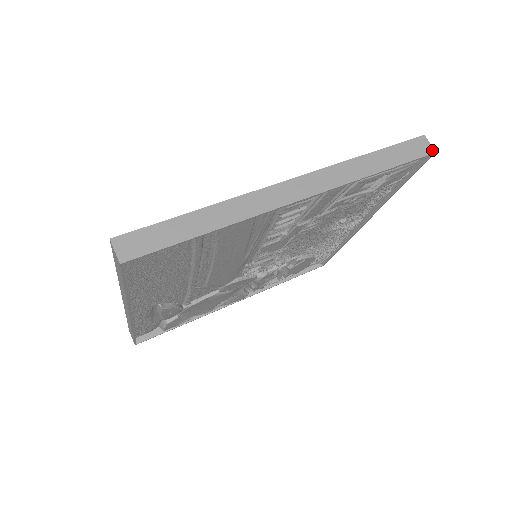
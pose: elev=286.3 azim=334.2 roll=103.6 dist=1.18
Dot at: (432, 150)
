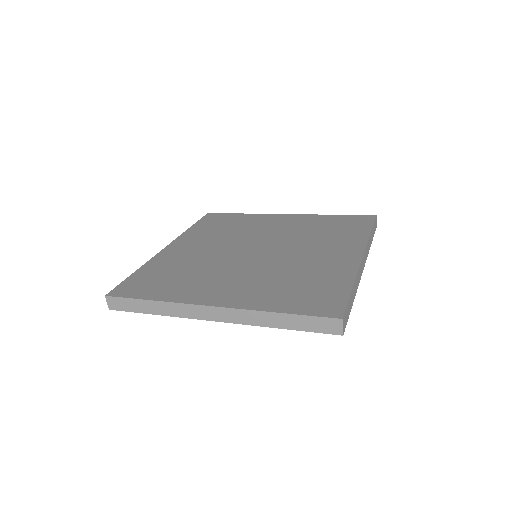
Dot at: (376, 226)
